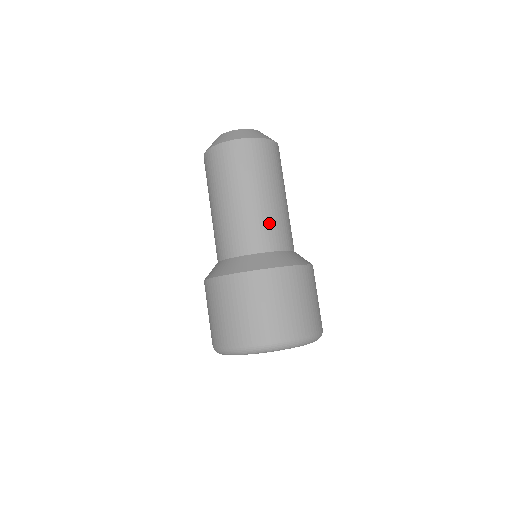
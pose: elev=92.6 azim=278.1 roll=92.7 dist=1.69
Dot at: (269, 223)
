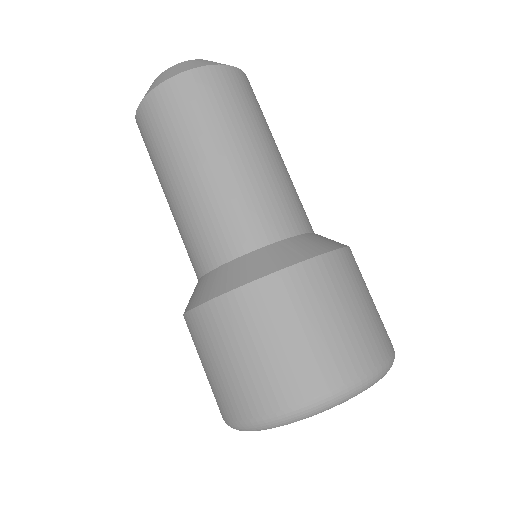
Dot at: (280, 192)
